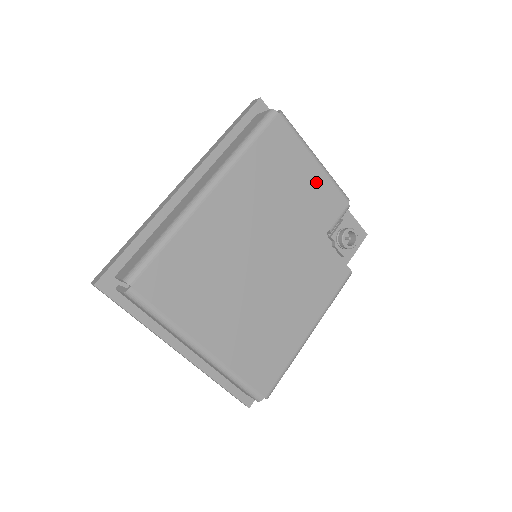
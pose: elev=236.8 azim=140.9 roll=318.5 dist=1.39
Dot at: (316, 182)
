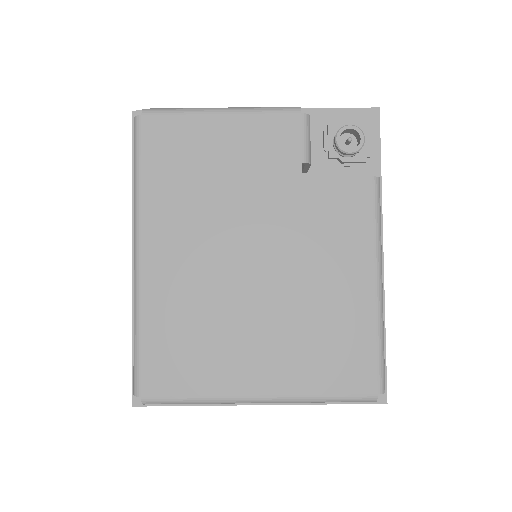
Dot at: (241, 133)
